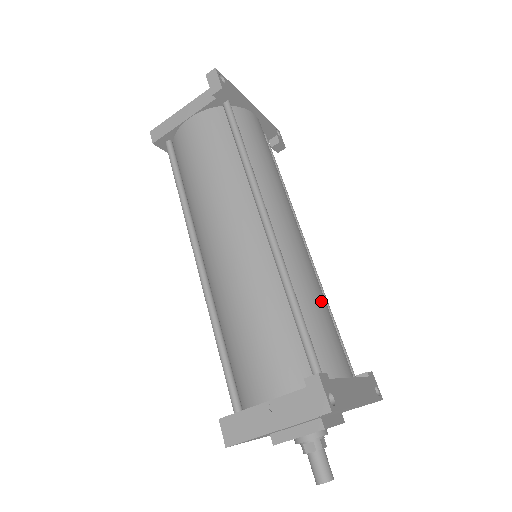
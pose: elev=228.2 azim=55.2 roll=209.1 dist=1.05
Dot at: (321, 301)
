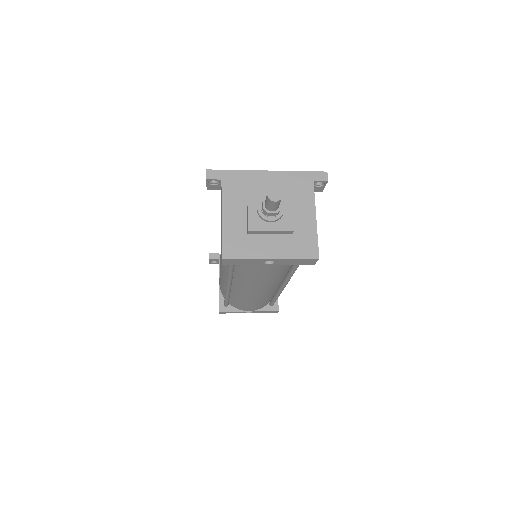
Dot at: occluded
